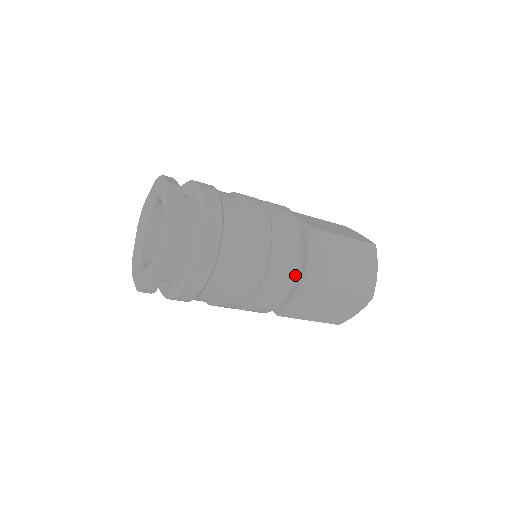
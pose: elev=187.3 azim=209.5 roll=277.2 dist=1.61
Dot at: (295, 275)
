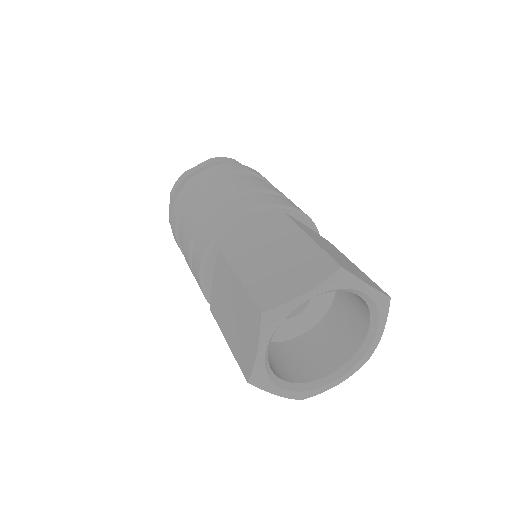
Dot at: (218, 230)
